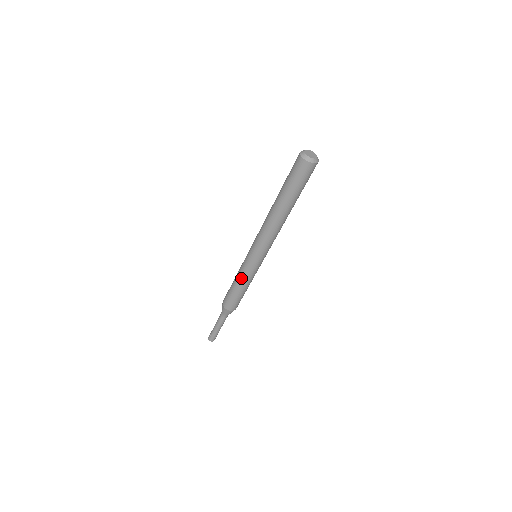
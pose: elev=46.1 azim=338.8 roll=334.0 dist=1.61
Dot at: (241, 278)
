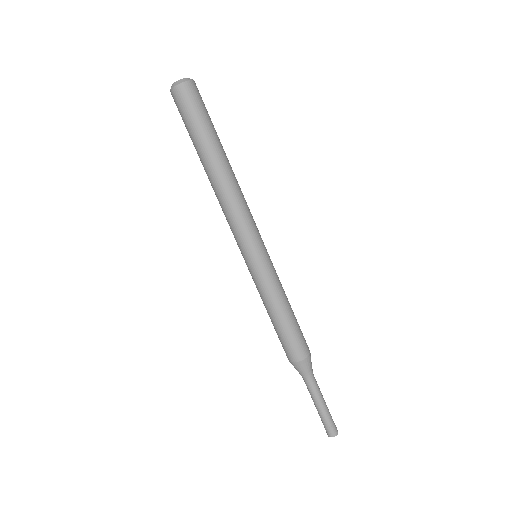
Dot at: (276, 294)
